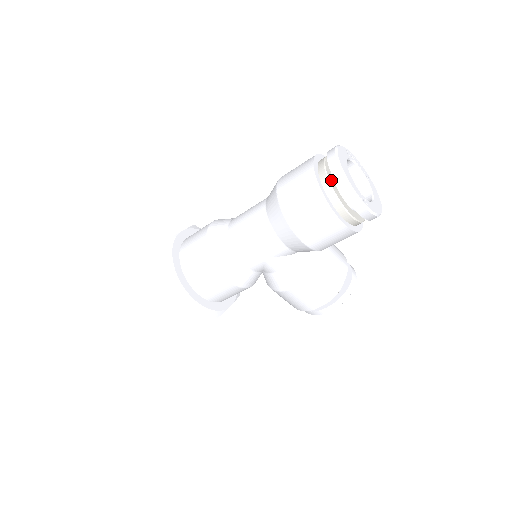
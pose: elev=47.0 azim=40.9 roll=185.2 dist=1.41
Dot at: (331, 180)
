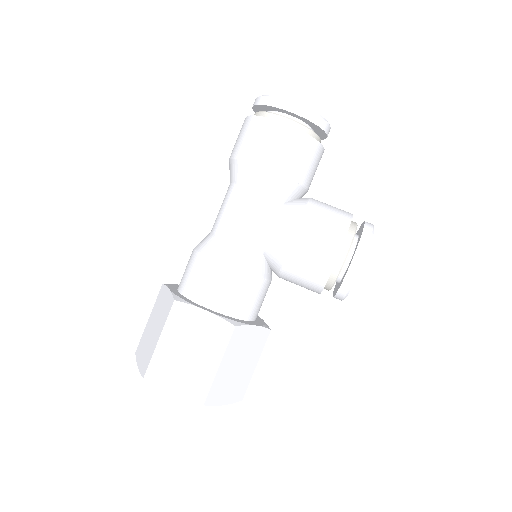
Dot at: occluded
